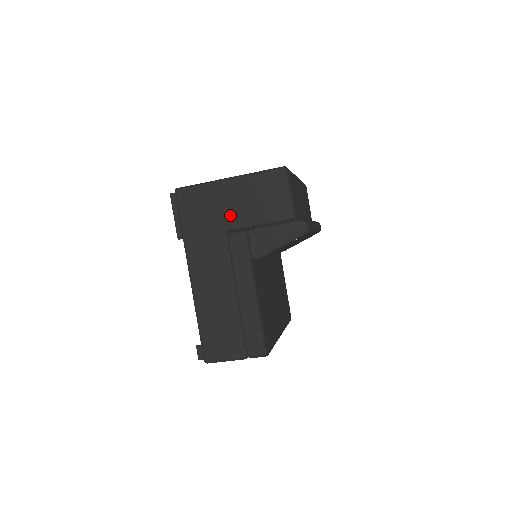
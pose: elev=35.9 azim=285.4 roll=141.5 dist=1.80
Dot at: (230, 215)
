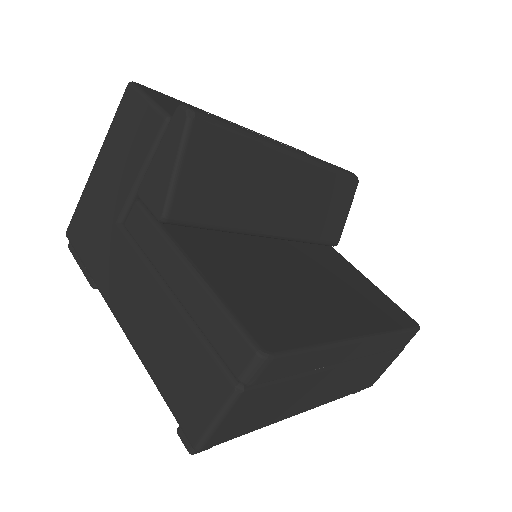
Dot at: (113, 199)
